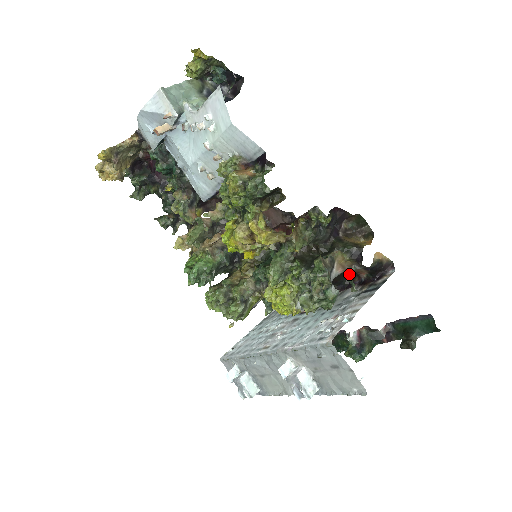
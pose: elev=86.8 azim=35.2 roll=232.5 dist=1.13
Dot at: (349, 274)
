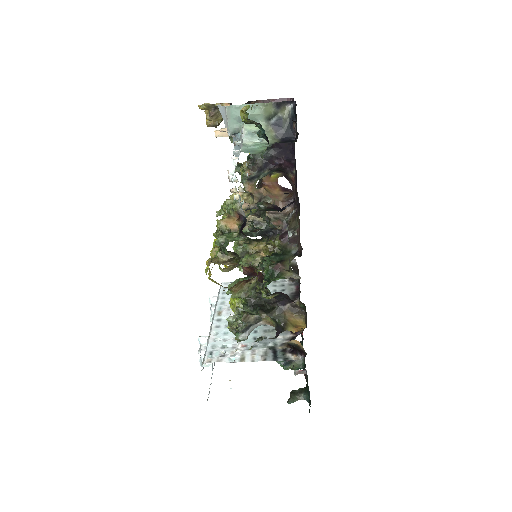
Dot at: occluded
